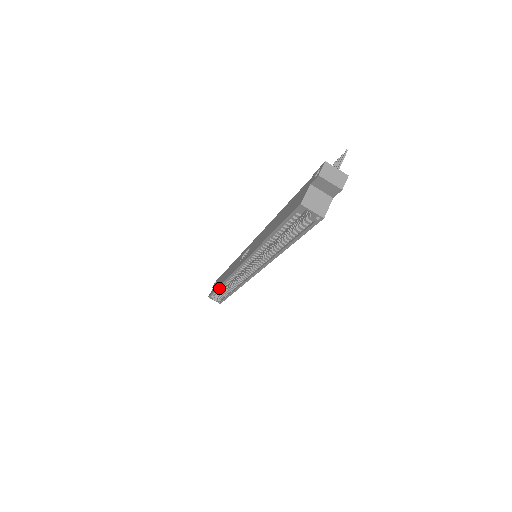
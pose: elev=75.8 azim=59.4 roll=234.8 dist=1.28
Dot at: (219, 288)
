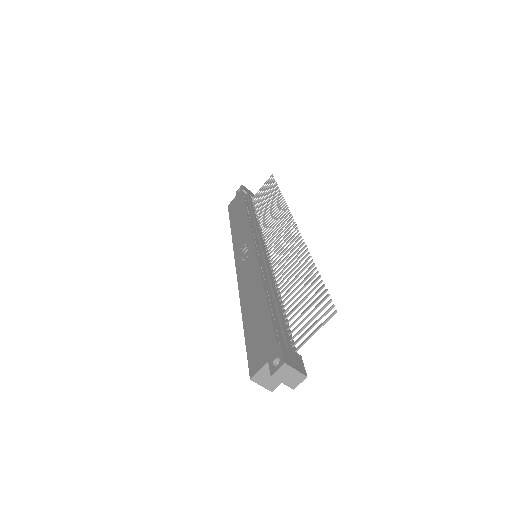
Dot at: occluded
